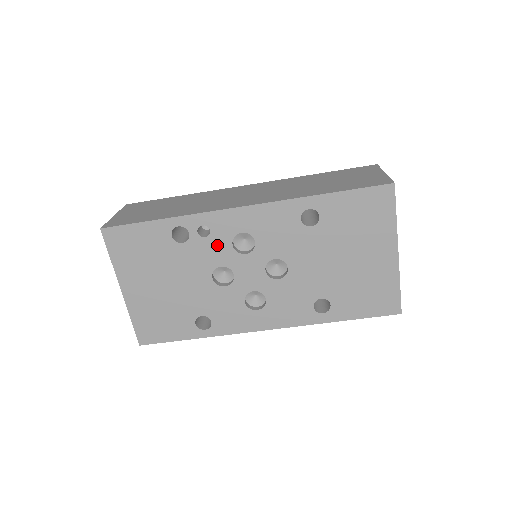
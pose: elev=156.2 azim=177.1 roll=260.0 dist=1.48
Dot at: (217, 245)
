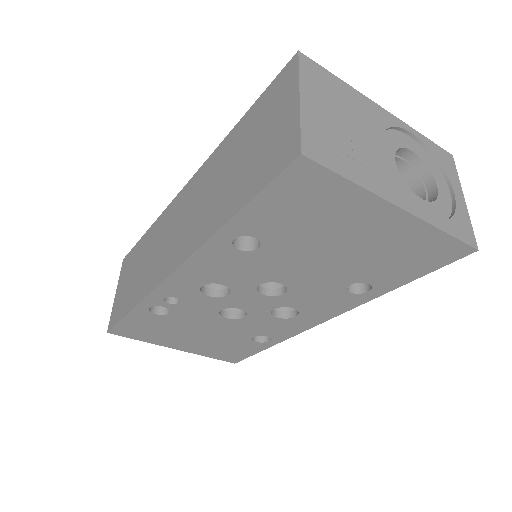
Dot at: (196, 302)
